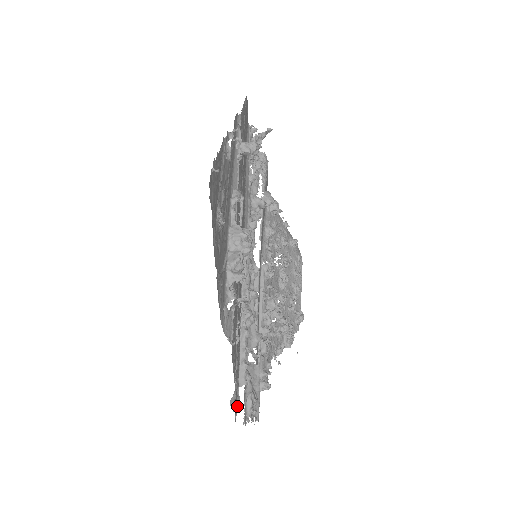
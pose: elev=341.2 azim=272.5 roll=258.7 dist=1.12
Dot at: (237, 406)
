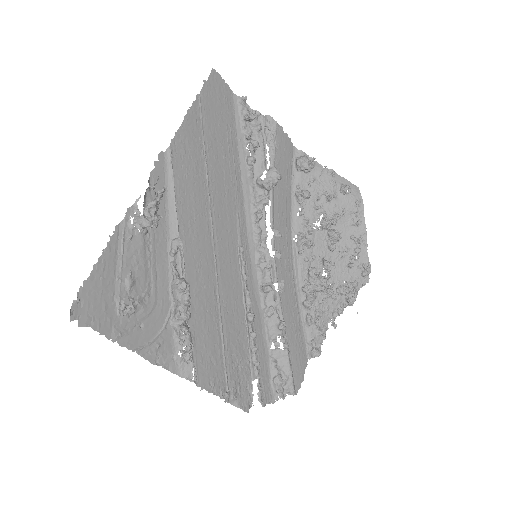
Dot at: (252, 396)
